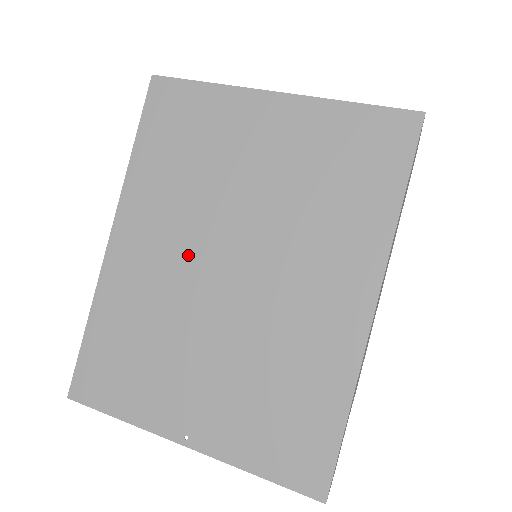
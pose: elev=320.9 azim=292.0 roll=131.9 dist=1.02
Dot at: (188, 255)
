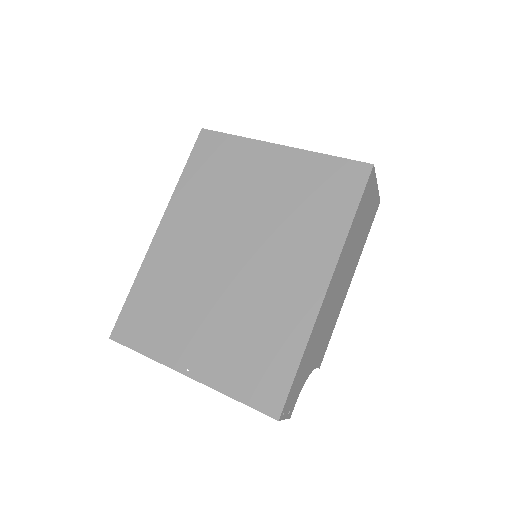
Dot at: (208, 245)
